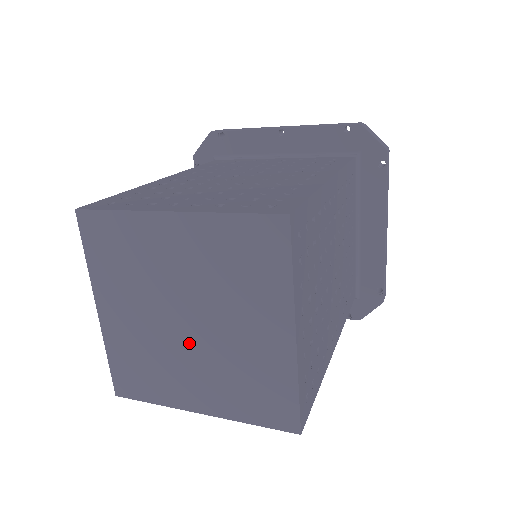
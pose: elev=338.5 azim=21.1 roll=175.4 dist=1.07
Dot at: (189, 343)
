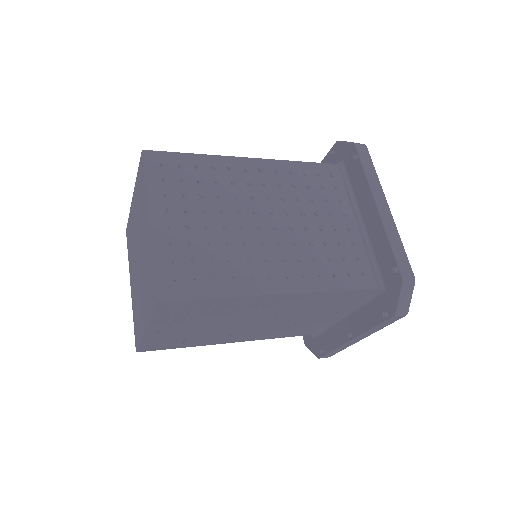
Dot at: (140, 274)
